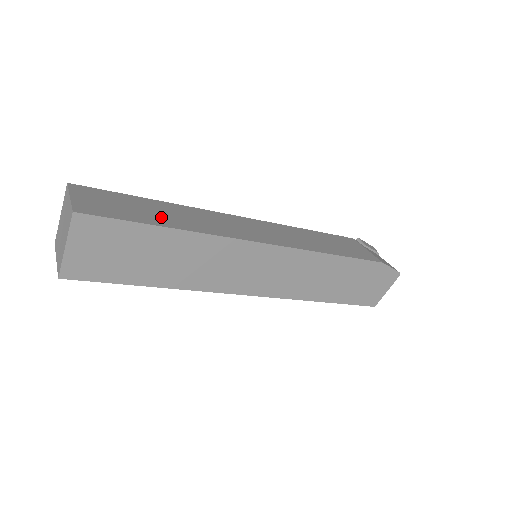
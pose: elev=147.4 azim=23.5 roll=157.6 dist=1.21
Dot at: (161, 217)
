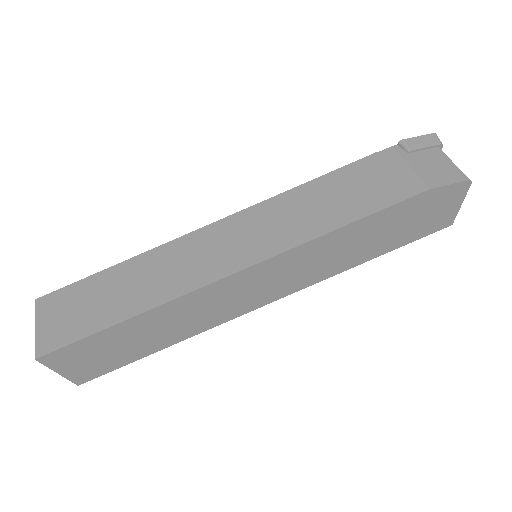
Dot at: (119, 302)
